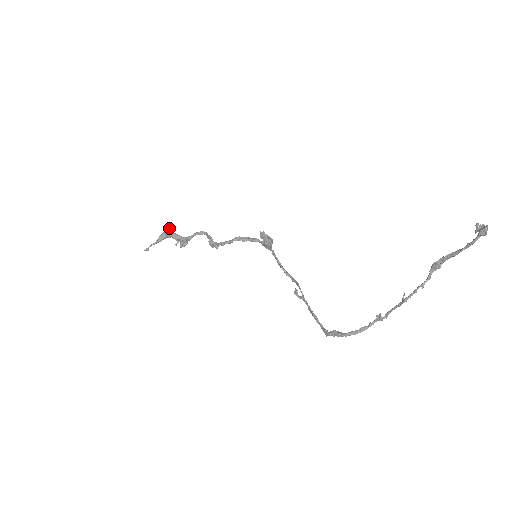
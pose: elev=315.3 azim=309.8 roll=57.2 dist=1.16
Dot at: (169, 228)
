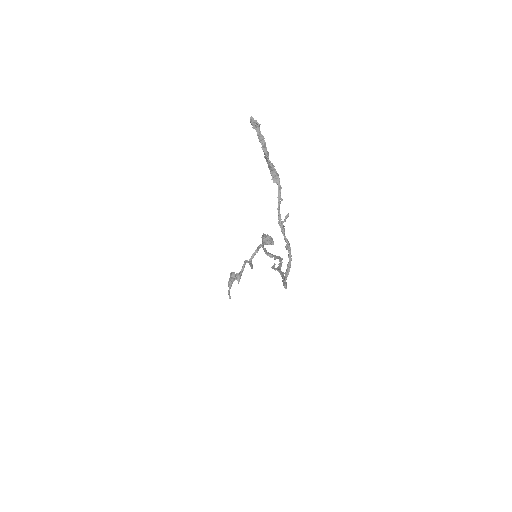
Dot at: occluded
